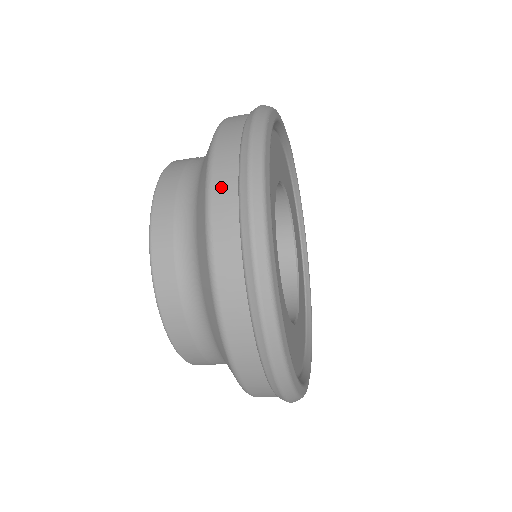
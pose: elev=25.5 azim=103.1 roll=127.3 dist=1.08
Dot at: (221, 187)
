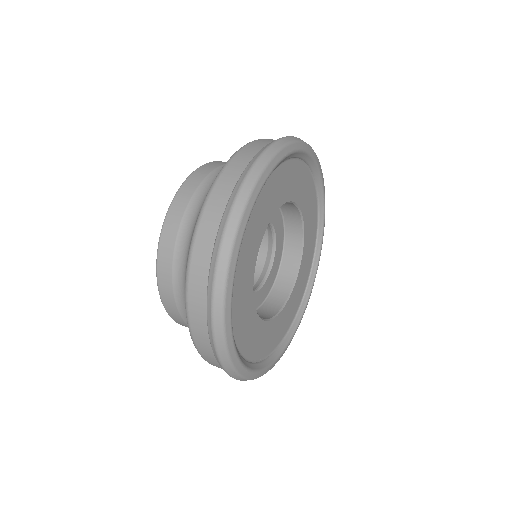
Dot at: (197, 331)
